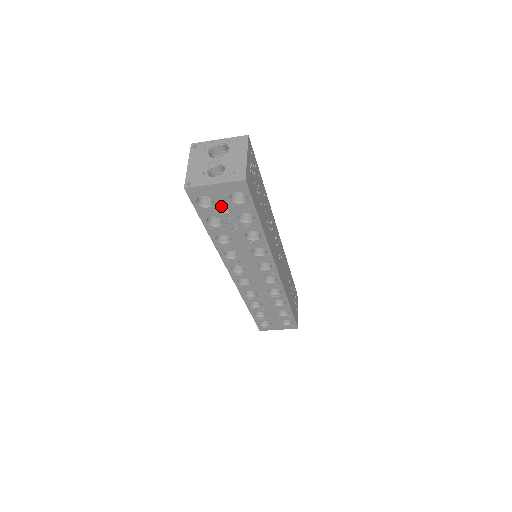
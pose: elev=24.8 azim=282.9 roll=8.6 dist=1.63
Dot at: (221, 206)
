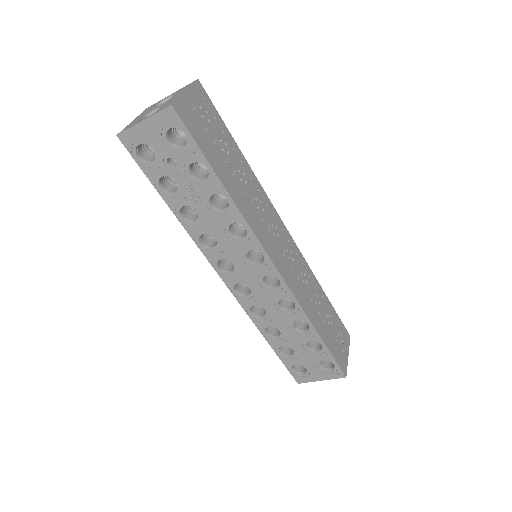
Dot at: (164, 157)
